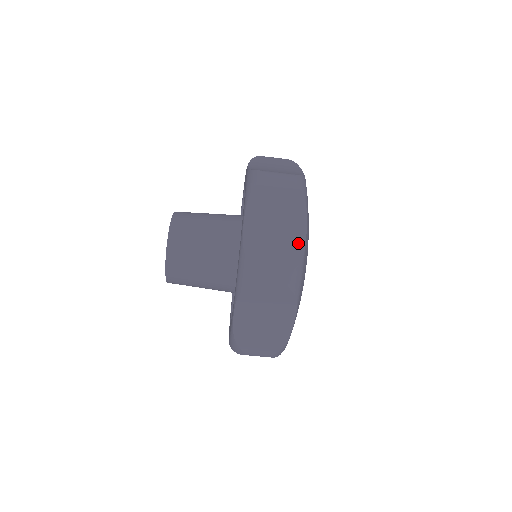
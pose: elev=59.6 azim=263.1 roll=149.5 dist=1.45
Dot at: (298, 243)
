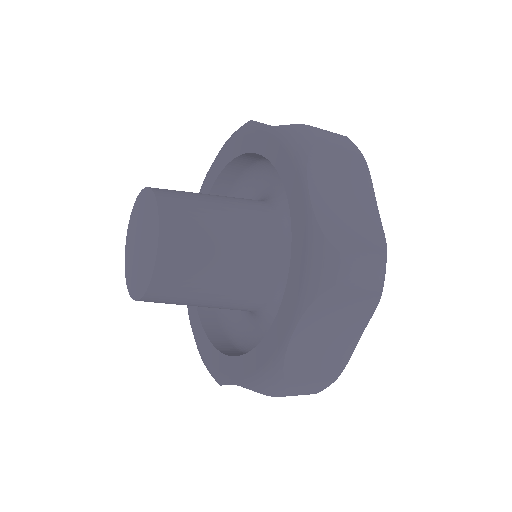
Dot at: (375, 223)
